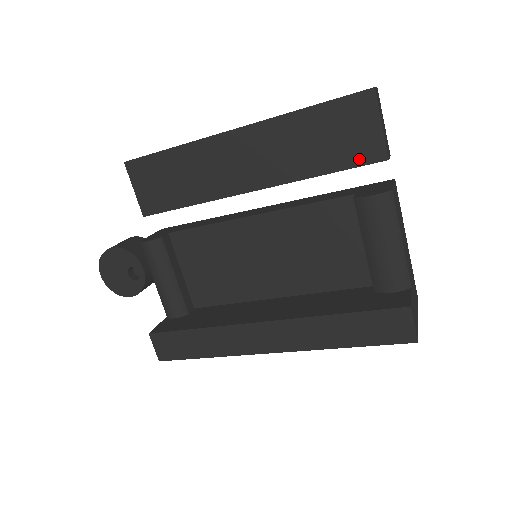
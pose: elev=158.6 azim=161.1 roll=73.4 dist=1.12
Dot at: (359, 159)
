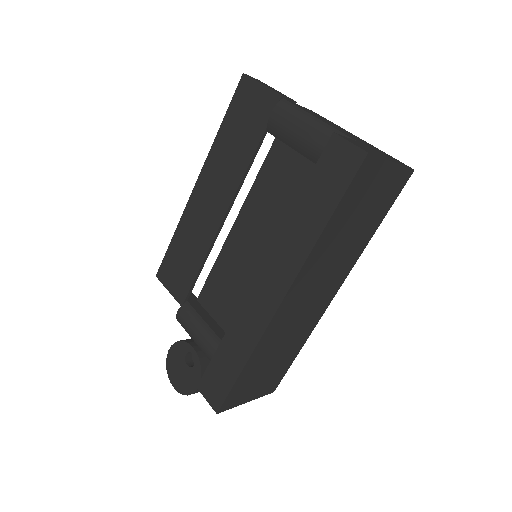
Dot at: (266, 116)
